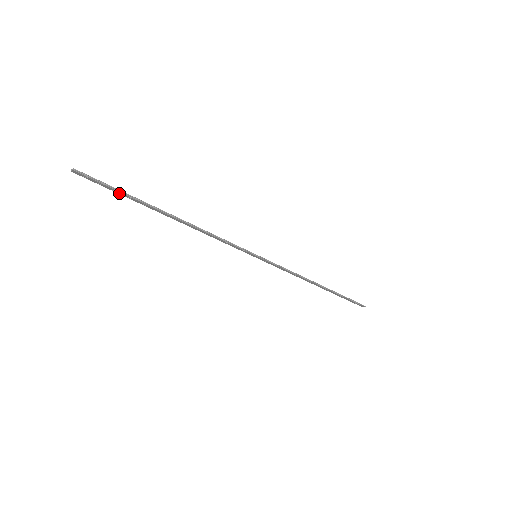
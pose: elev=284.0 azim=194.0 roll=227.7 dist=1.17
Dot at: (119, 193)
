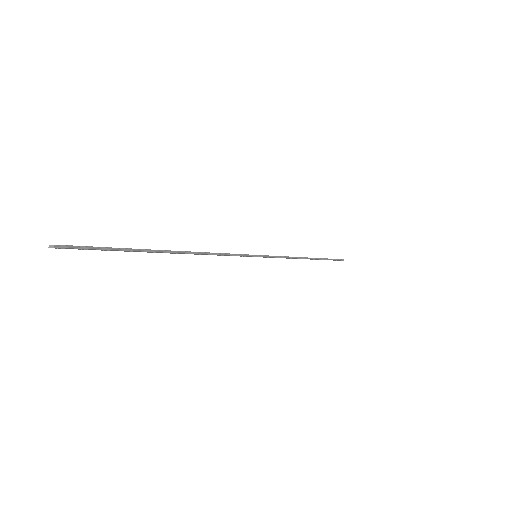
Dot at: (112, 250)
